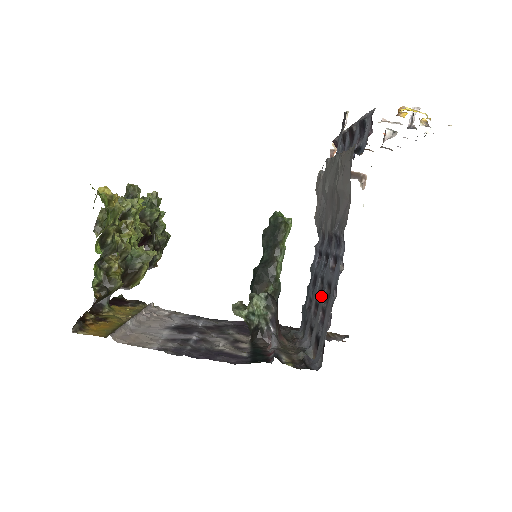
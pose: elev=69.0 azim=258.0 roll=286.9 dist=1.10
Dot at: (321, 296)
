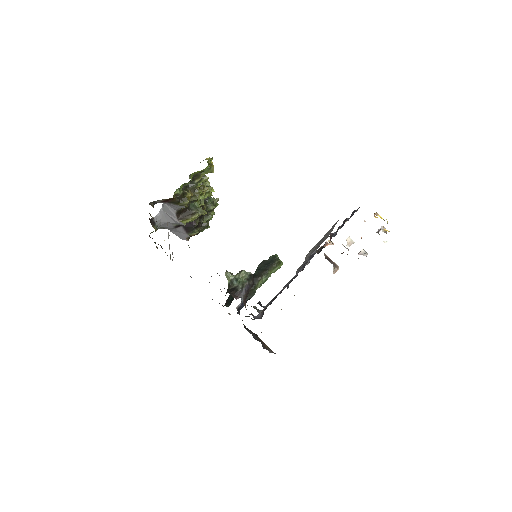
Dot at: occluded
